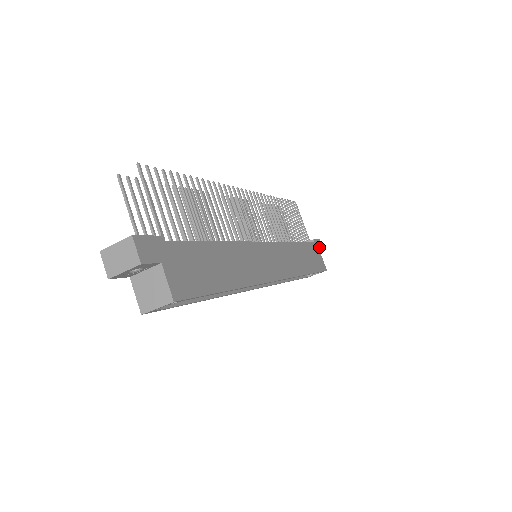
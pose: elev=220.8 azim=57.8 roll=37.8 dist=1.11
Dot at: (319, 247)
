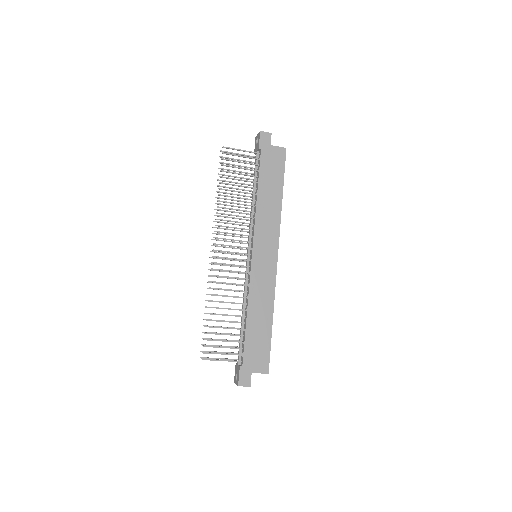
Dot at: (266, 142)
